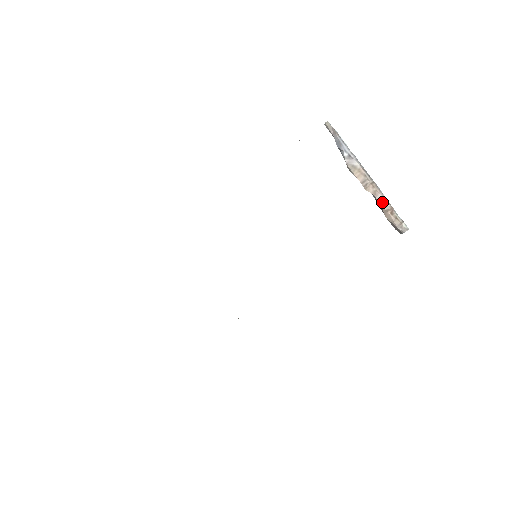
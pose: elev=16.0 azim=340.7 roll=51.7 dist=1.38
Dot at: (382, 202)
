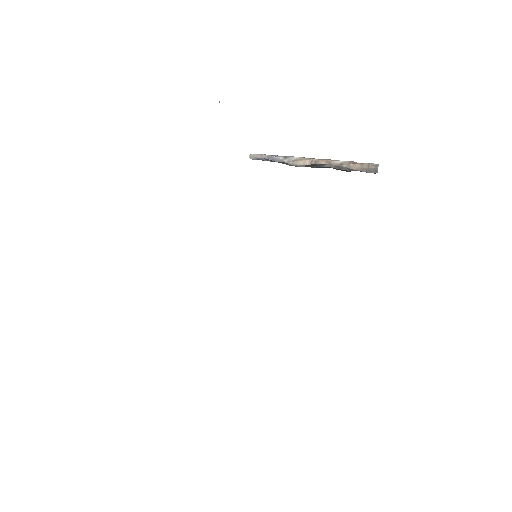
Dot at: (339, 163)
